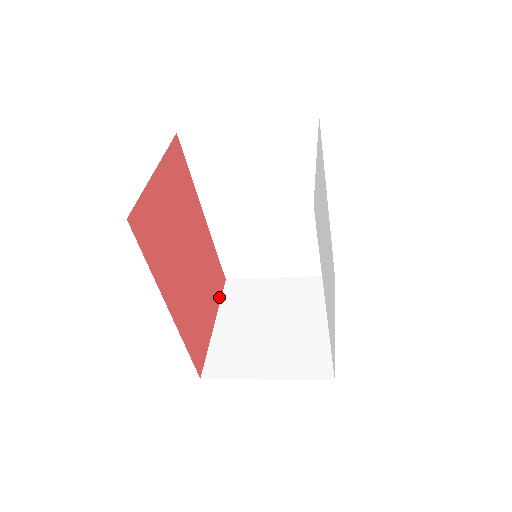
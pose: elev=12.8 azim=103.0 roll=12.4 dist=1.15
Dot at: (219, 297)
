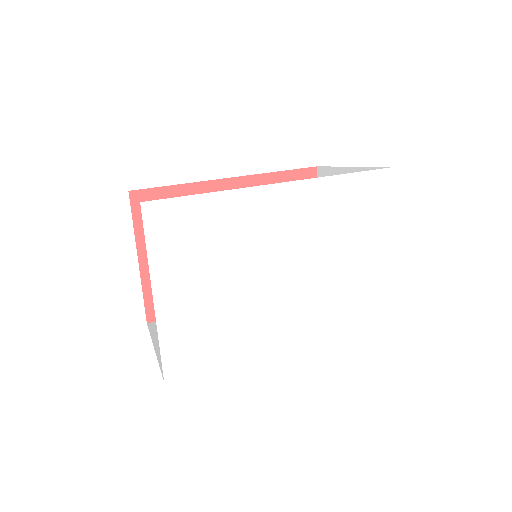
Dot at: occluded
